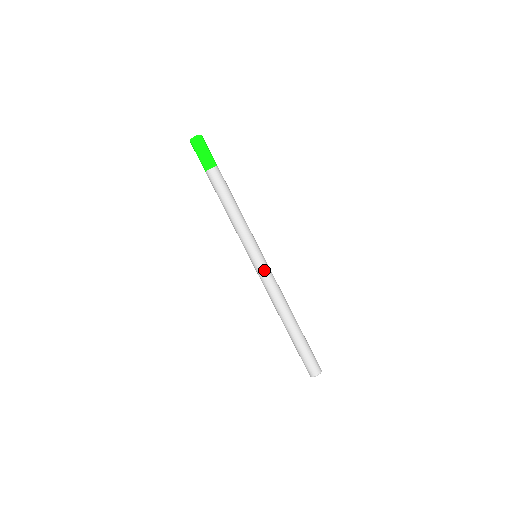
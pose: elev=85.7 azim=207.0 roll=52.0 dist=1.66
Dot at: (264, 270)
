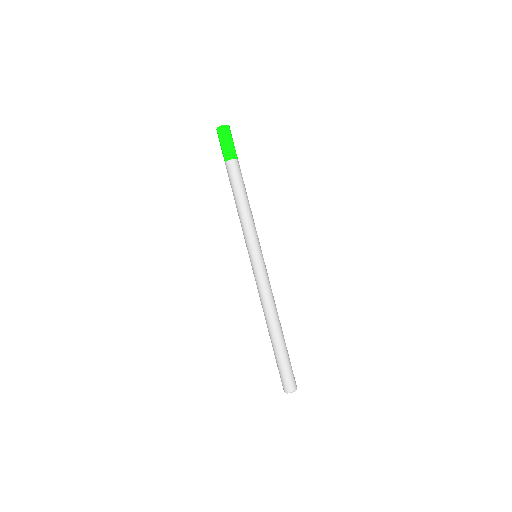
Dot at: (265, 270)
